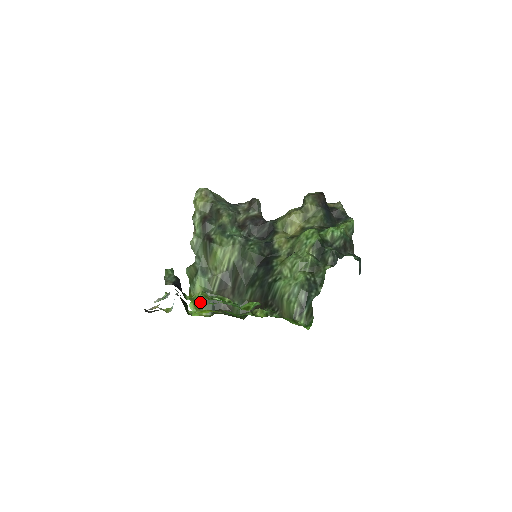
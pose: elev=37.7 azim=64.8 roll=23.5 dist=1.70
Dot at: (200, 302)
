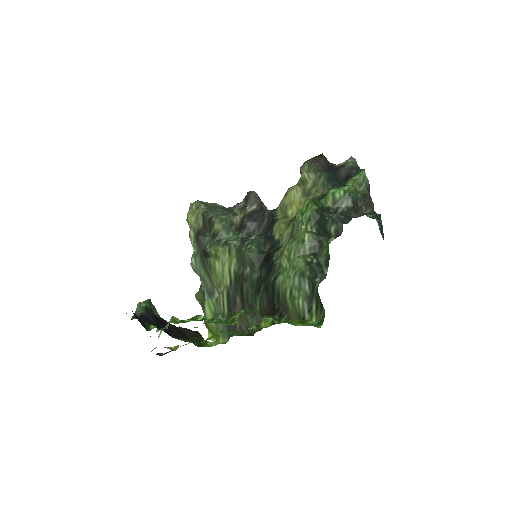
Dot at: (214, 329)
